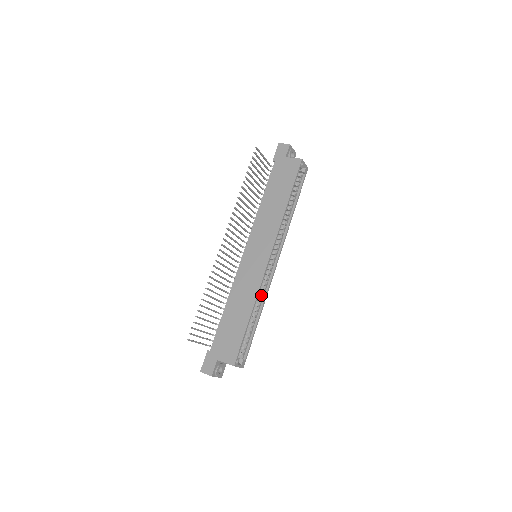
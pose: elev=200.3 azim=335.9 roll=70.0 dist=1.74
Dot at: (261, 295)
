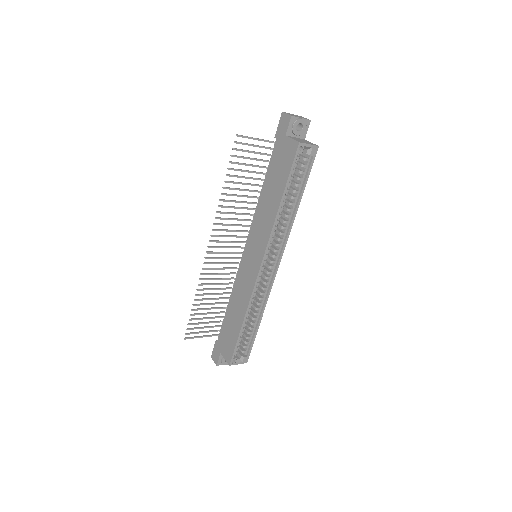
Dot at: (260, 299)
